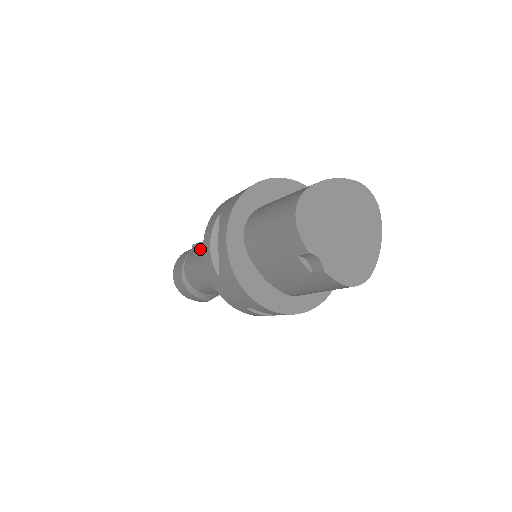
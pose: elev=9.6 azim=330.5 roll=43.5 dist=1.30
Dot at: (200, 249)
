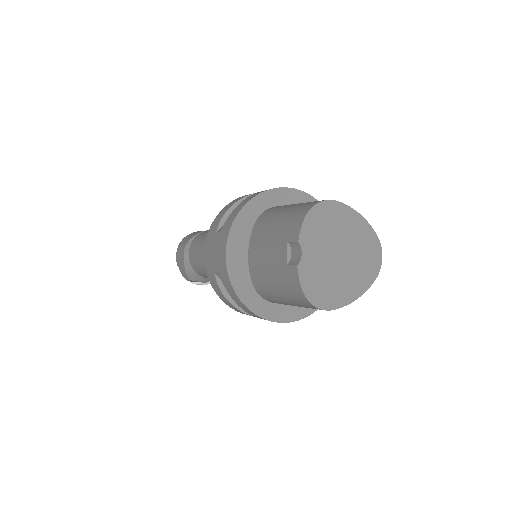
Dot at: occluded
